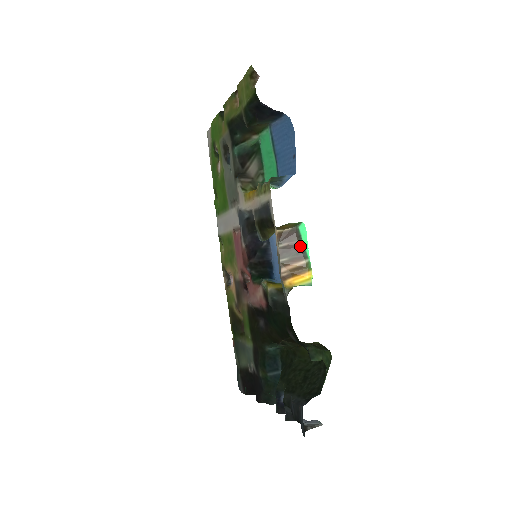
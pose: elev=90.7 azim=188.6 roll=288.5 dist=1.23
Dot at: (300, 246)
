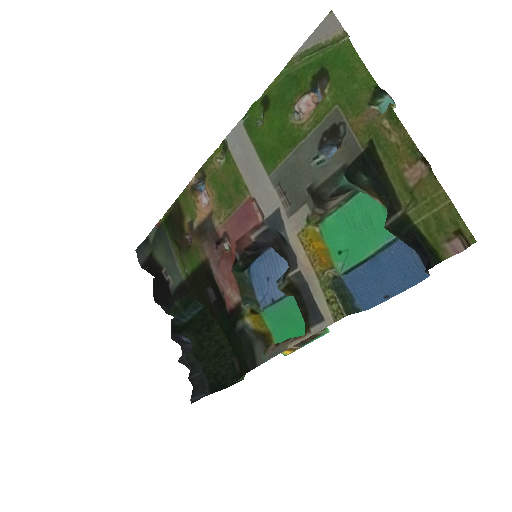
Dot at: (308, 342)
